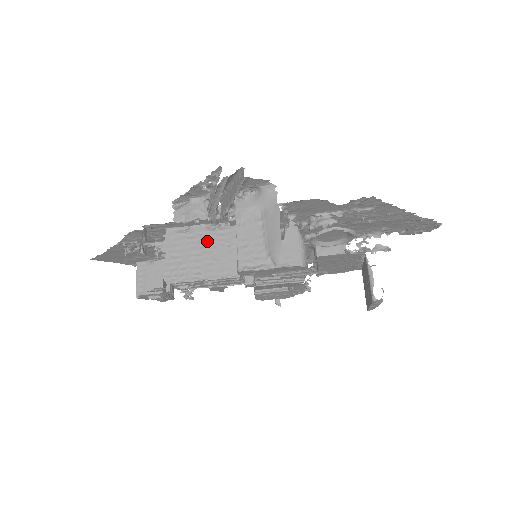
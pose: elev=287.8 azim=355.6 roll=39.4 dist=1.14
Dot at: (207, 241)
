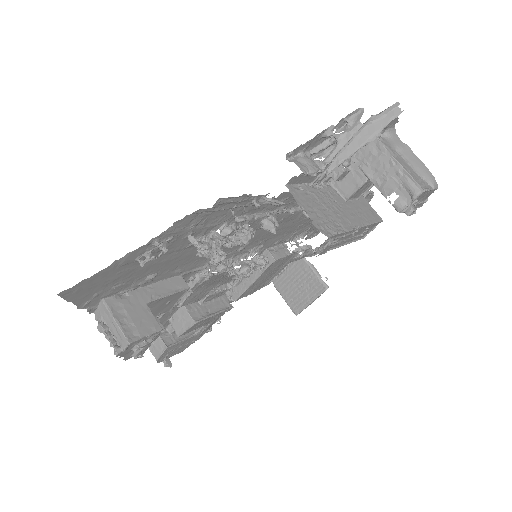
Dot at: (321, 197)
